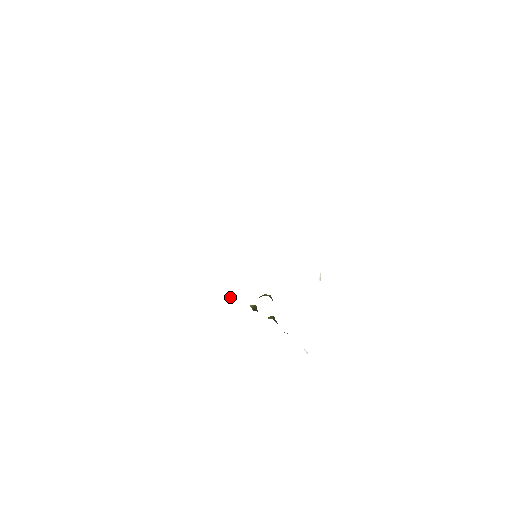
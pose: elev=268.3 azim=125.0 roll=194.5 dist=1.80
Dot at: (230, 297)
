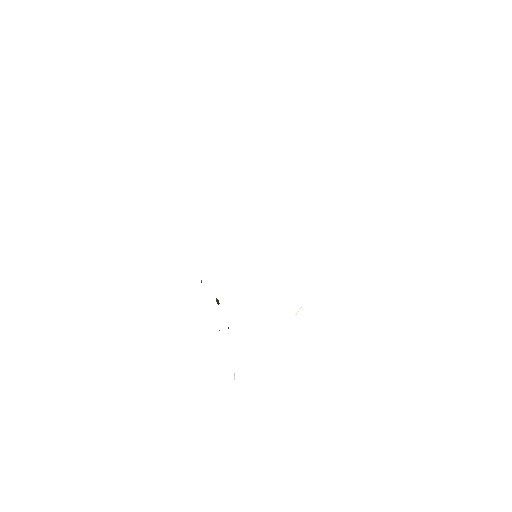
Dot at: (201, 280)
